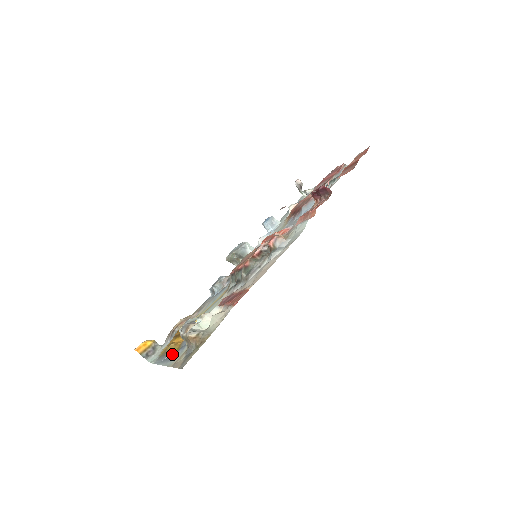
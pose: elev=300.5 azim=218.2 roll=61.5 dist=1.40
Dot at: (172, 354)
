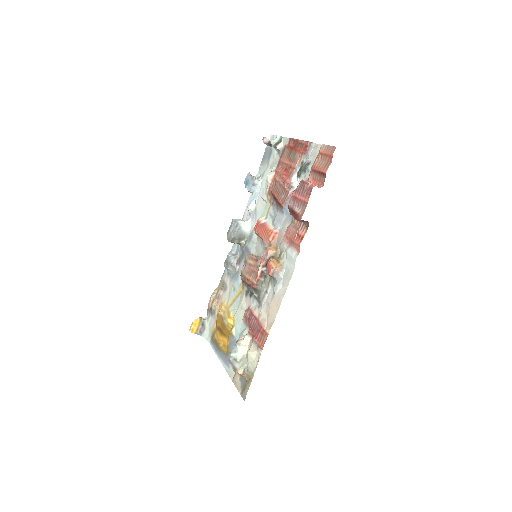
Dot at: (224, 354)
